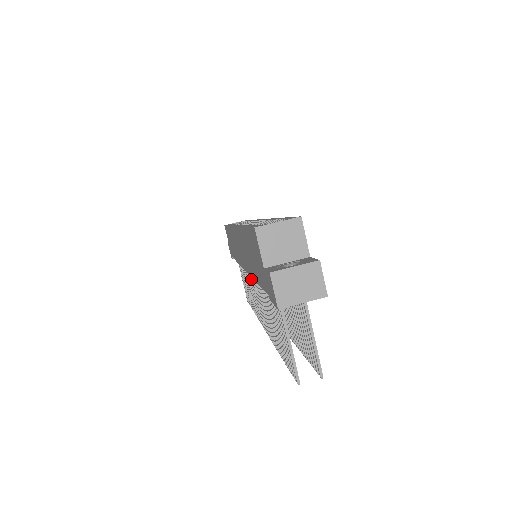
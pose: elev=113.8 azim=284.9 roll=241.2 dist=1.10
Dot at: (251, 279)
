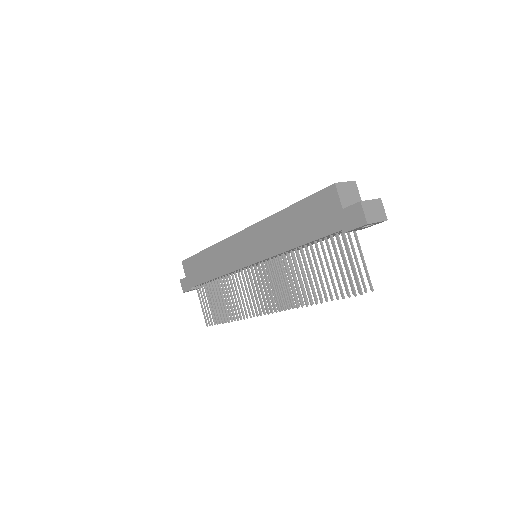
Dot at: (250, 277)
